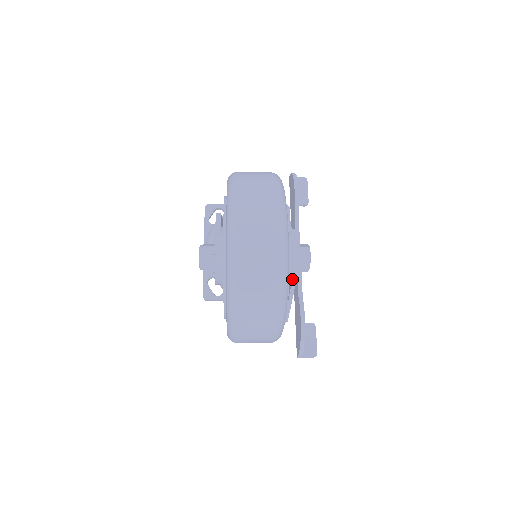
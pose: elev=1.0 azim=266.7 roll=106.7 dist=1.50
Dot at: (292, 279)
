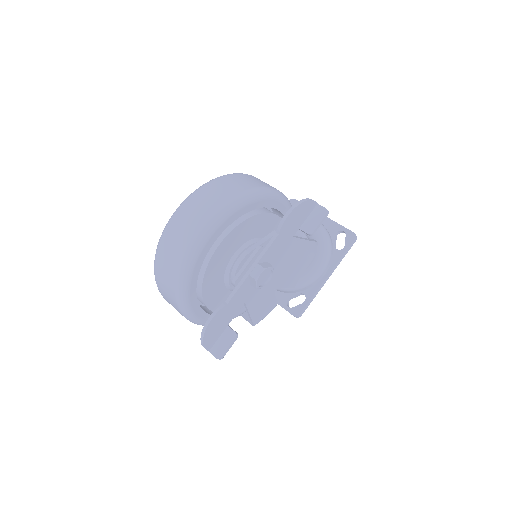
Dot at: (234, 285)
